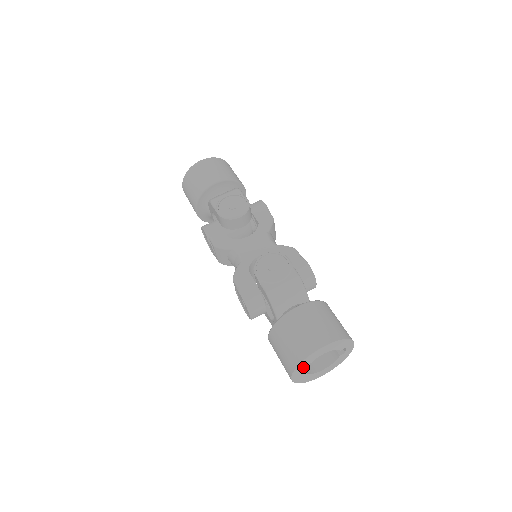
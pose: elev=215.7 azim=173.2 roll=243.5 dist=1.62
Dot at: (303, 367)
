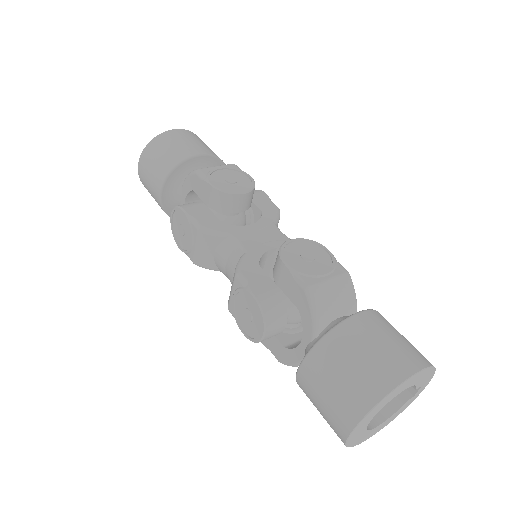
Dot at: (375, 411)
